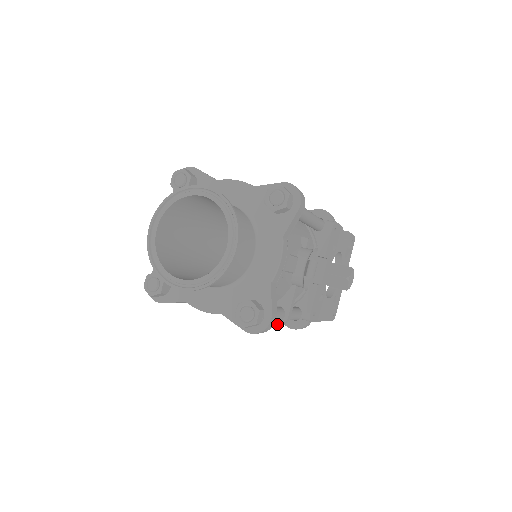
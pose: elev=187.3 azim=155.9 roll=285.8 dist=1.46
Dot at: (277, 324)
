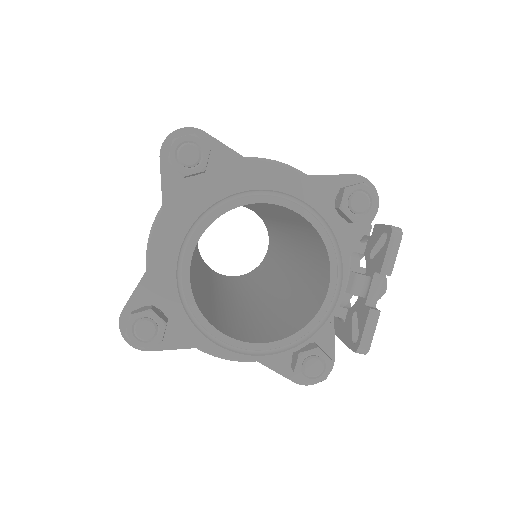
Dot at: occluded
